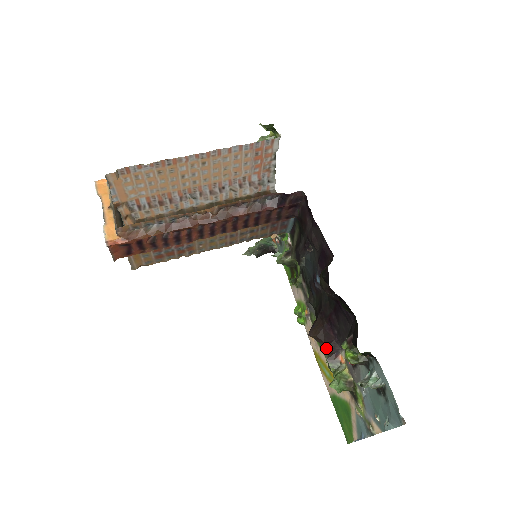
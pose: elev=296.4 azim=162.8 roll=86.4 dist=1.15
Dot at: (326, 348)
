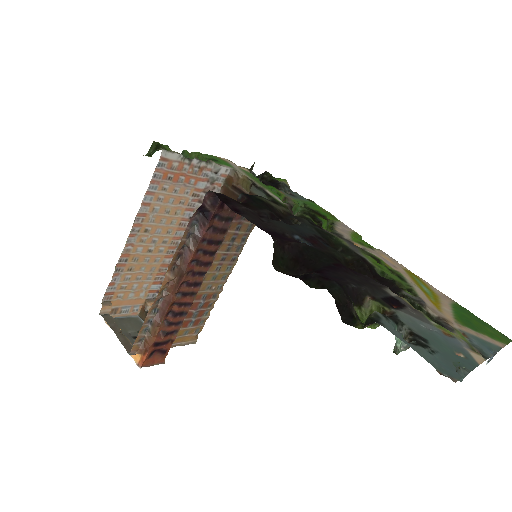
Dot at: occluded
